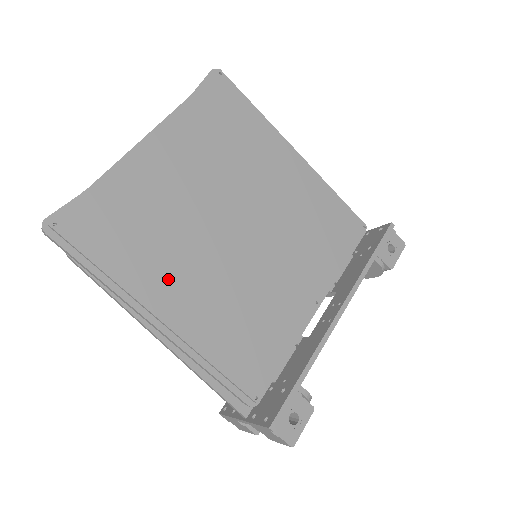
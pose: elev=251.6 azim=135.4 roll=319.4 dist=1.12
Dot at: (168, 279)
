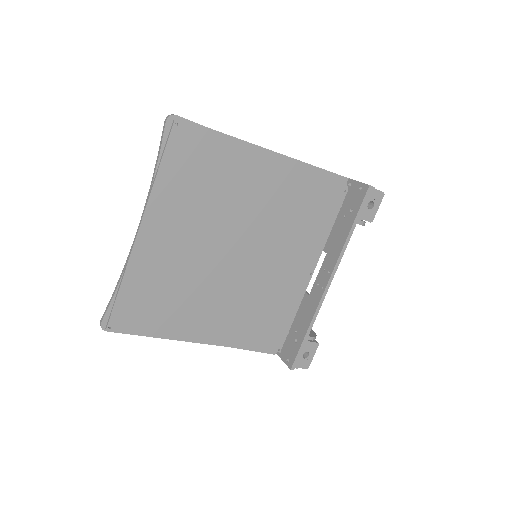
Dot at: (198, 317)
